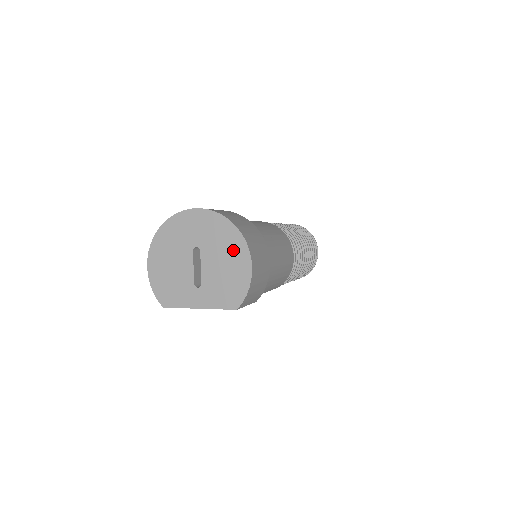
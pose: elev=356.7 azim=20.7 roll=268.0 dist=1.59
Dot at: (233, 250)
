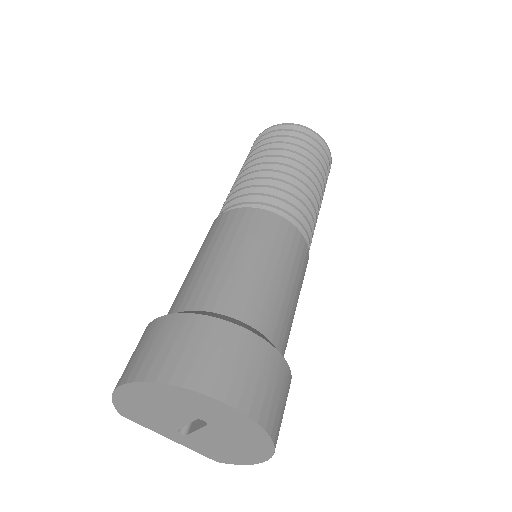
Dot at: (251, 448)
